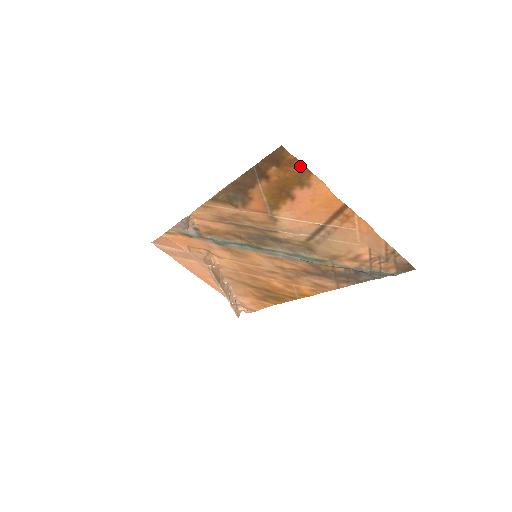
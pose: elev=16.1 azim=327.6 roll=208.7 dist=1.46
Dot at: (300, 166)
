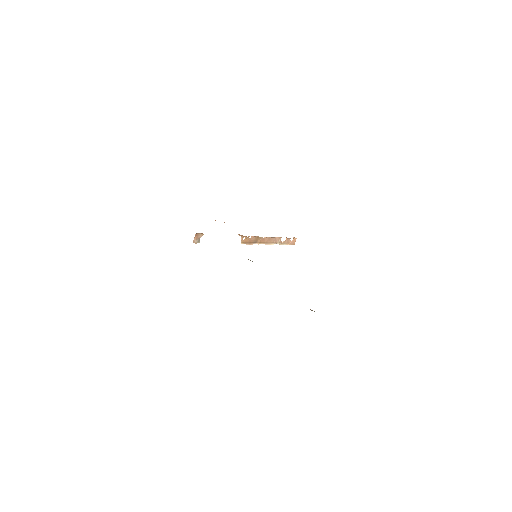
Dot at: occluded
